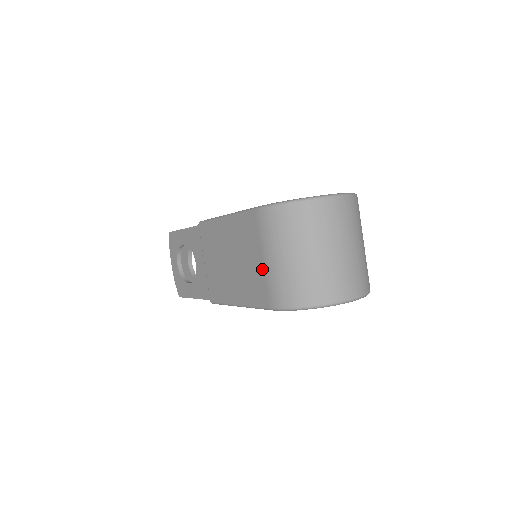
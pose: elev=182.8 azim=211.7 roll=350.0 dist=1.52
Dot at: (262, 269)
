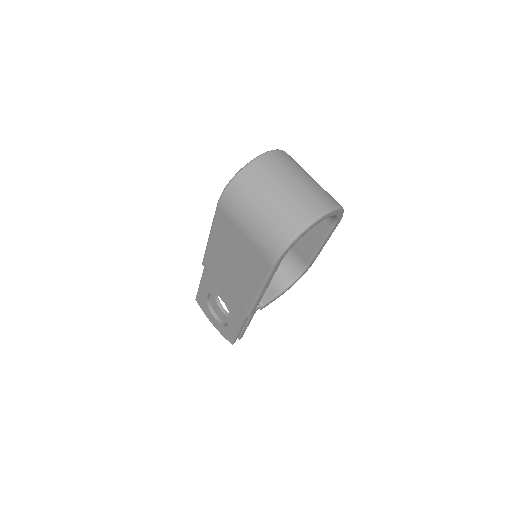
Dot at: (249, 242)
